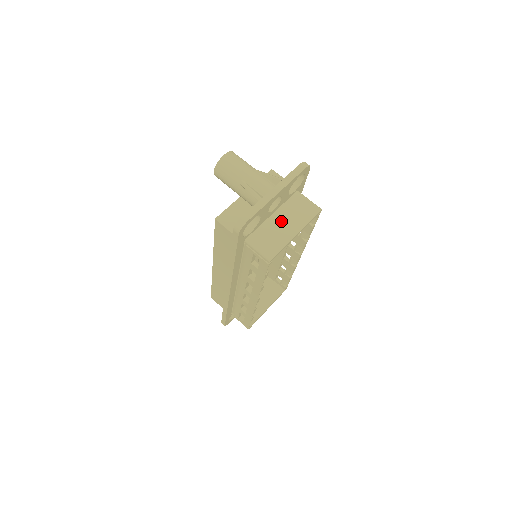
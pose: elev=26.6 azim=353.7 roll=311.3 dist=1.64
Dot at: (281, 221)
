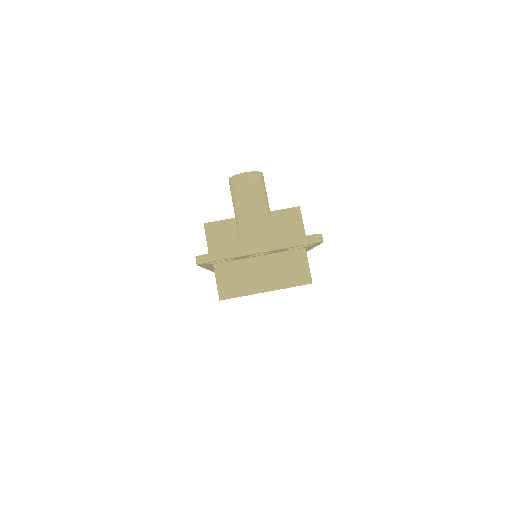
Dot at: (261, 269)
